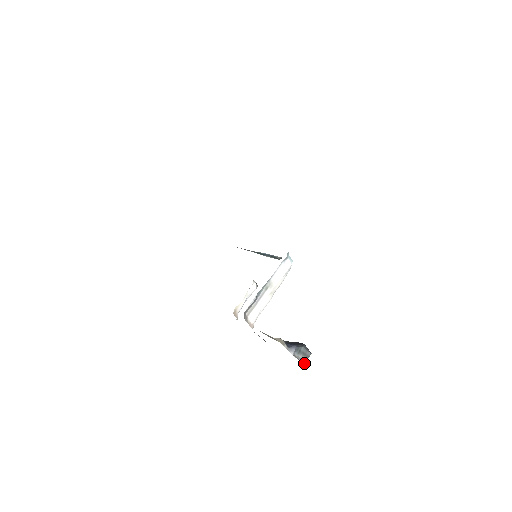
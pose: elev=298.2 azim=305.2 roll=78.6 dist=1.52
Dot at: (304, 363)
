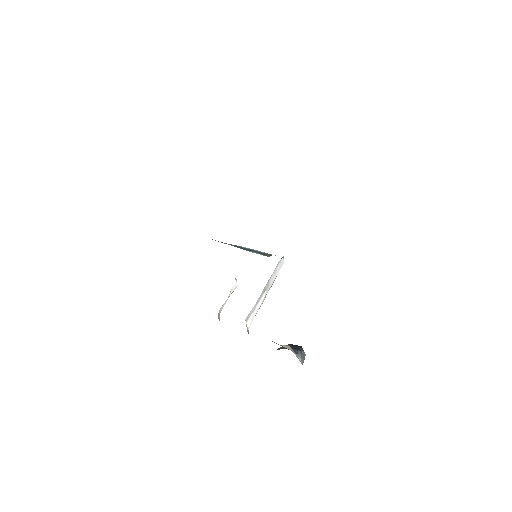
Dot at: occluded
